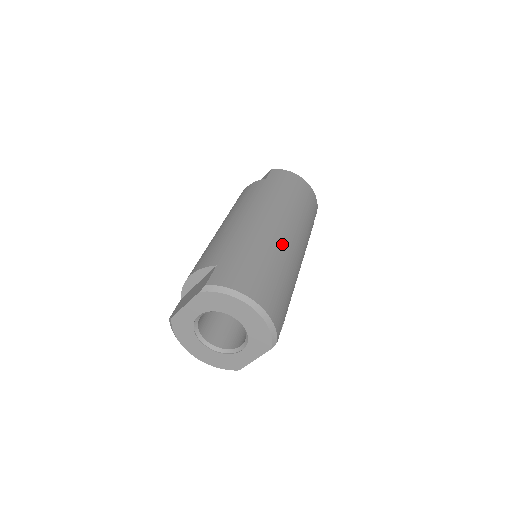
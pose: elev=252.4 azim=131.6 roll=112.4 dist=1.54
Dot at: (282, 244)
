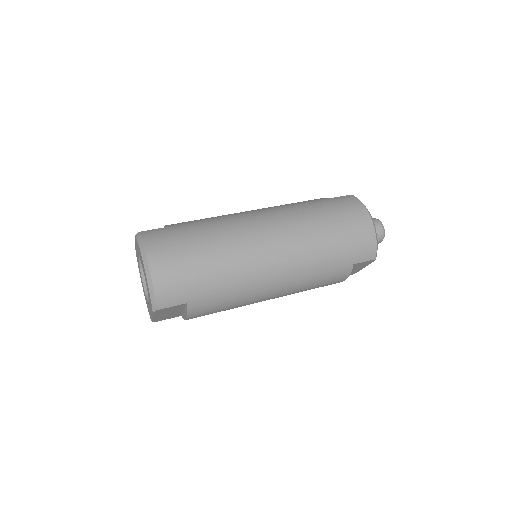
Dot at: (244, 246)
